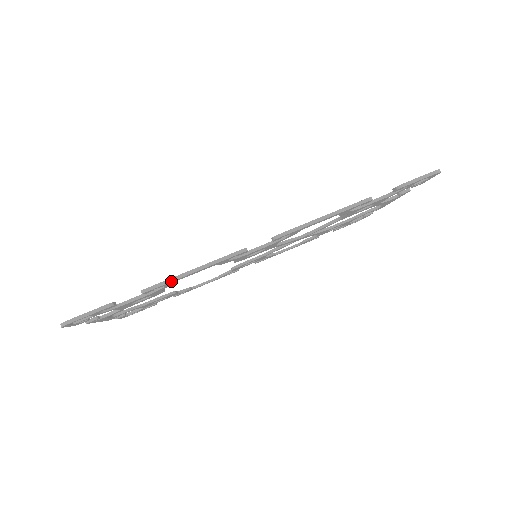
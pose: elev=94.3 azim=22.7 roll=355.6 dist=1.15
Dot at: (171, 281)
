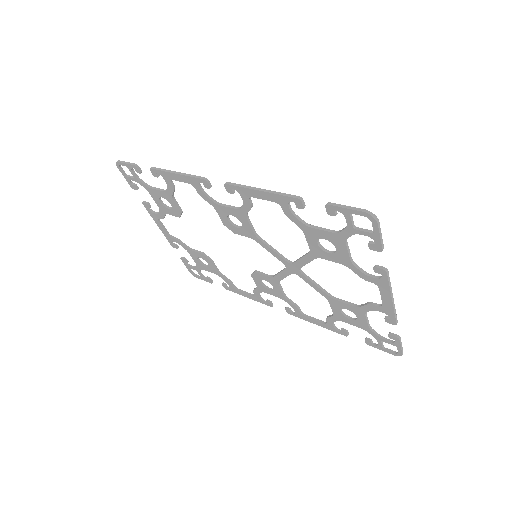
Dot at: (164, 171)
